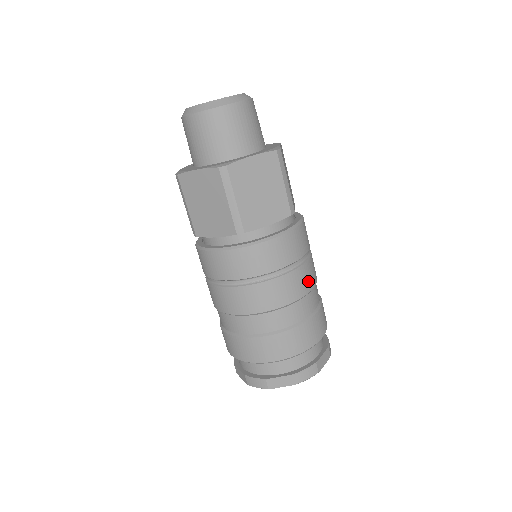
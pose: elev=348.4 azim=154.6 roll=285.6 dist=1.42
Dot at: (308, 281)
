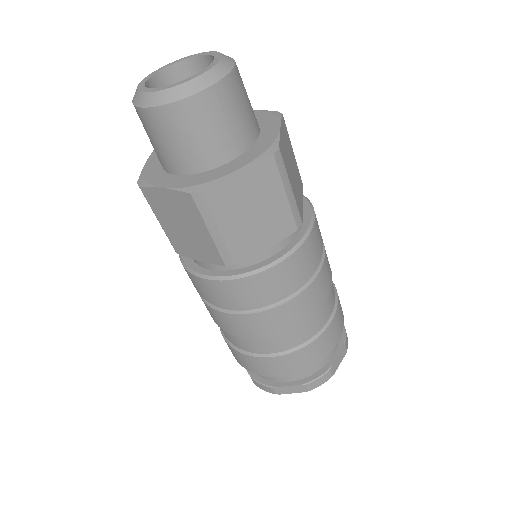
Dot at: (320, 295)
